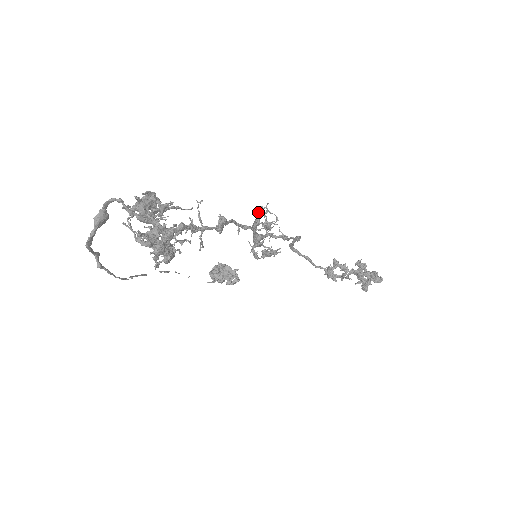
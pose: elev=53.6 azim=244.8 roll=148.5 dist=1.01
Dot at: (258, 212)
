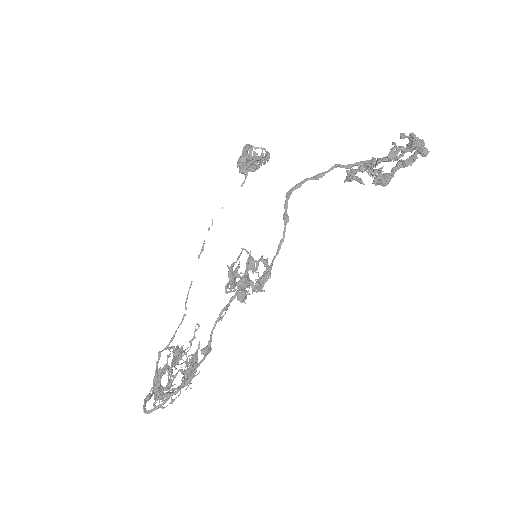
Dot at: (227, 284)
